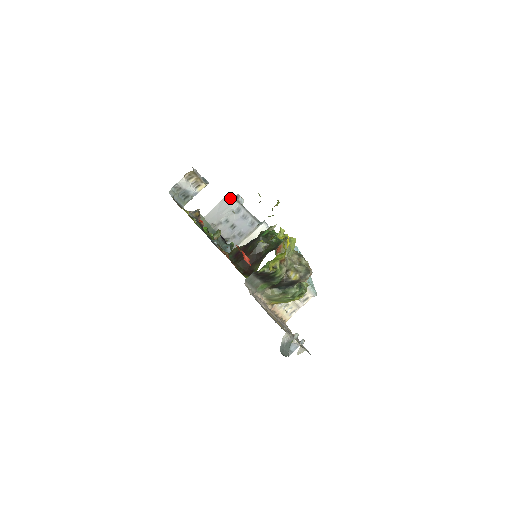
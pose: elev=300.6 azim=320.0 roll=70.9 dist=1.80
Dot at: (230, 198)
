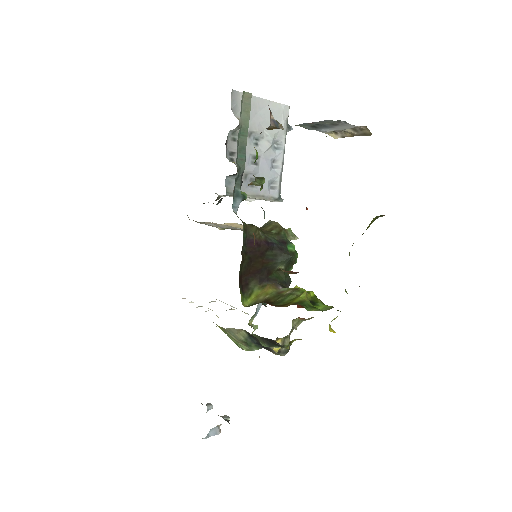
Dot at: (286, 117)
